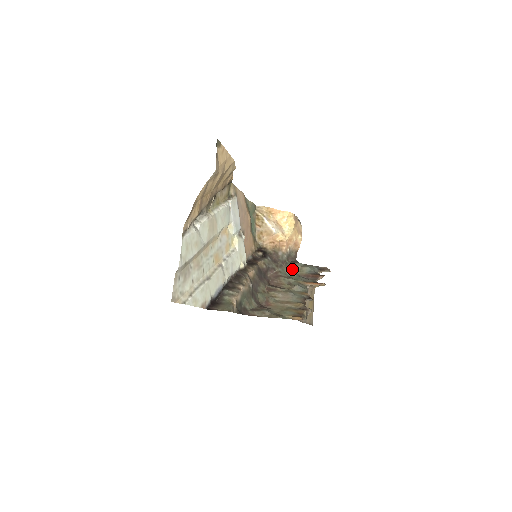
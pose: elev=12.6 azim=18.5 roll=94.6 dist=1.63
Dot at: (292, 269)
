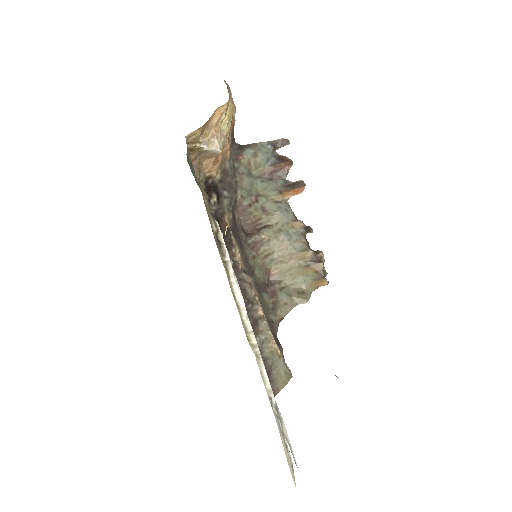
Dot at: (247, 174)
